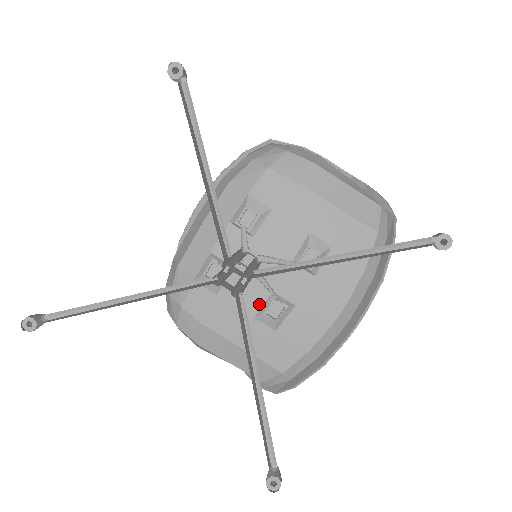
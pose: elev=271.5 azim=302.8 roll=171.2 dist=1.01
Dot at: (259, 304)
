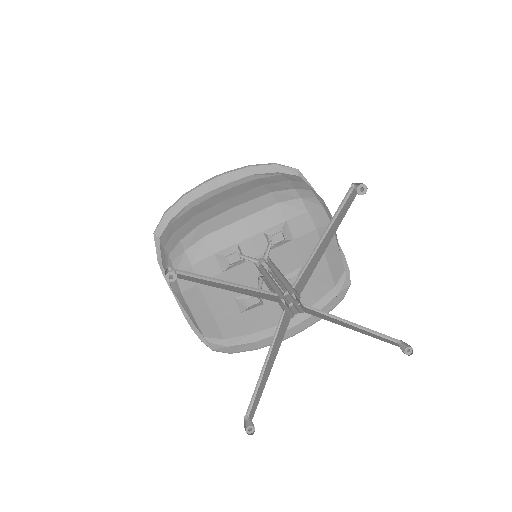
Dot at: occluded
